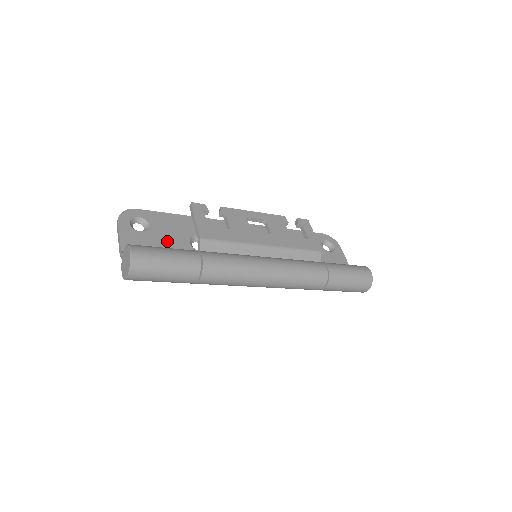
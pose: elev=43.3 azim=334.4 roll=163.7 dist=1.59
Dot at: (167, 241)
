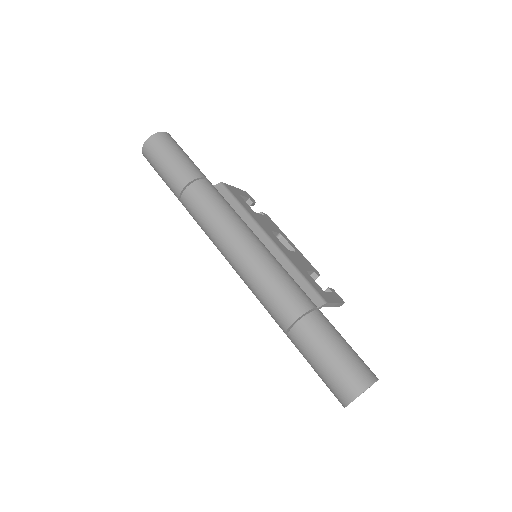
Dot at: occluded
